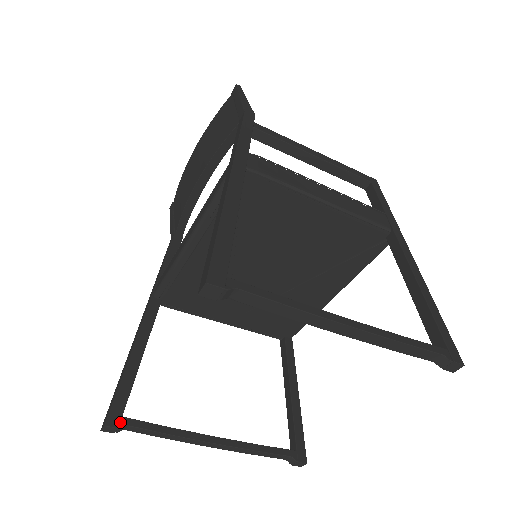
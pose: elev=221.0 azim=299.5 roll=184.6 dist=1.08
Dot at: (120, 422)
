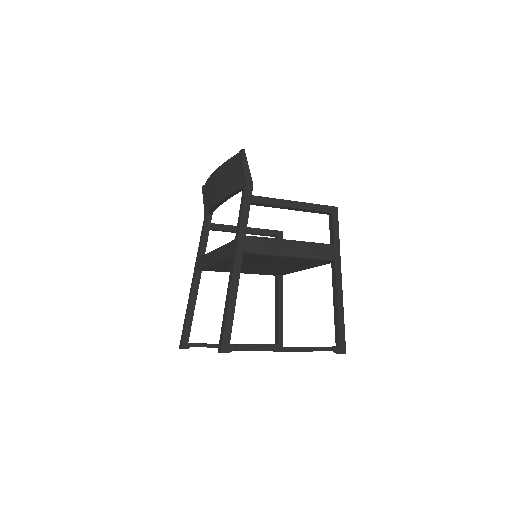
Dot at: (188, 346)
